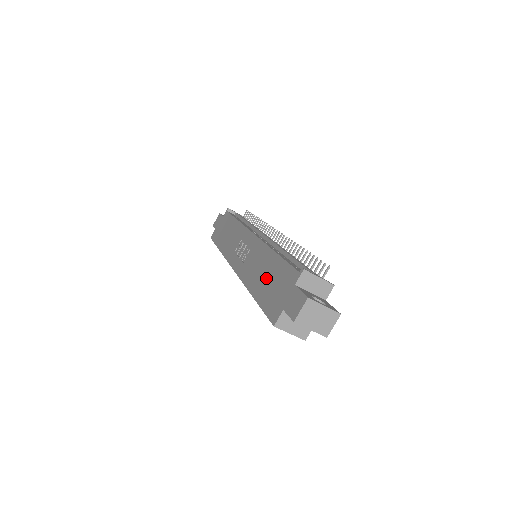
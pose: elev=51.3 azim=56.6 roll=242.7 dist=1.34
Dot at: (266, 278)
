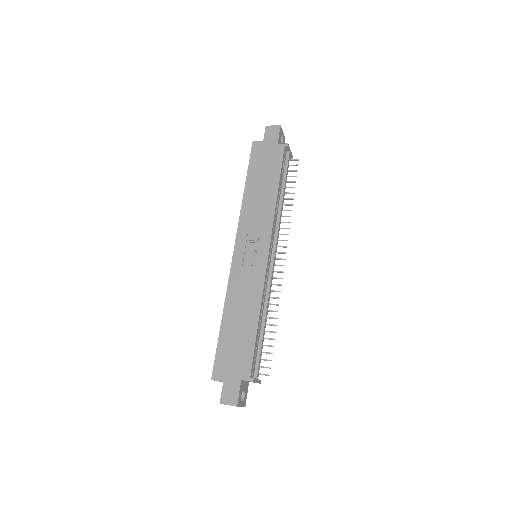
Dot at: (238, 330)
